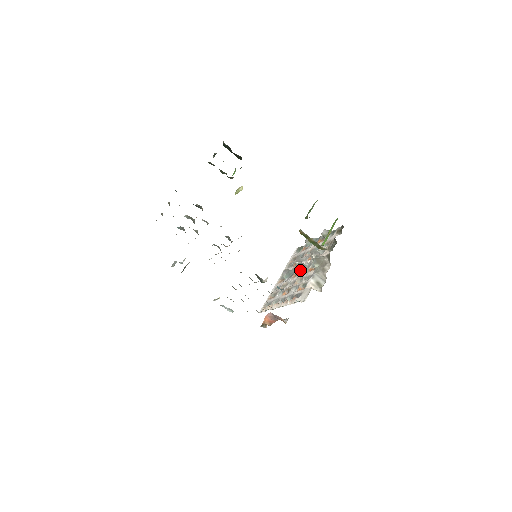
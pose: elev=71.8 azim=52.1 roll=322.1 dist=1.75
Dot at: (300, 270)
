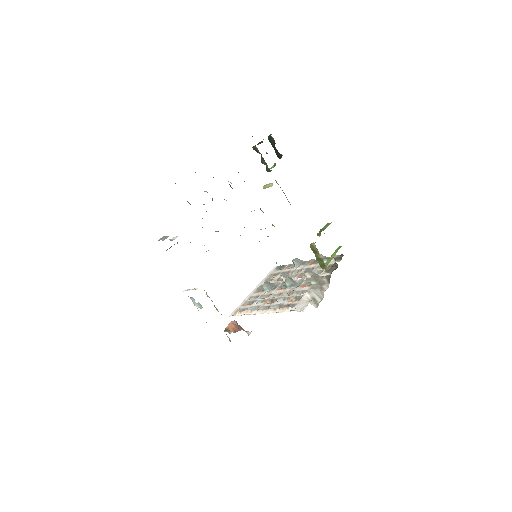
Dot at: (289, 284)
